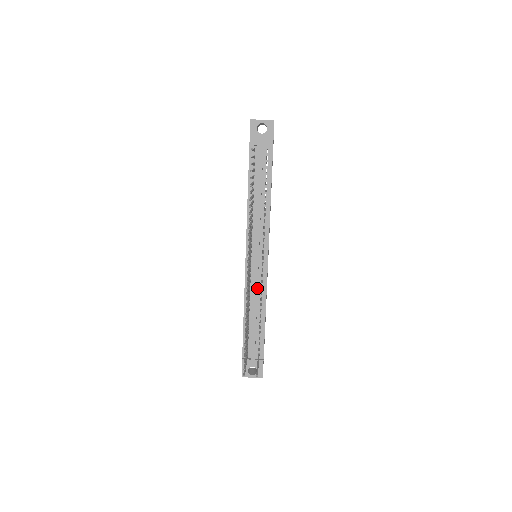
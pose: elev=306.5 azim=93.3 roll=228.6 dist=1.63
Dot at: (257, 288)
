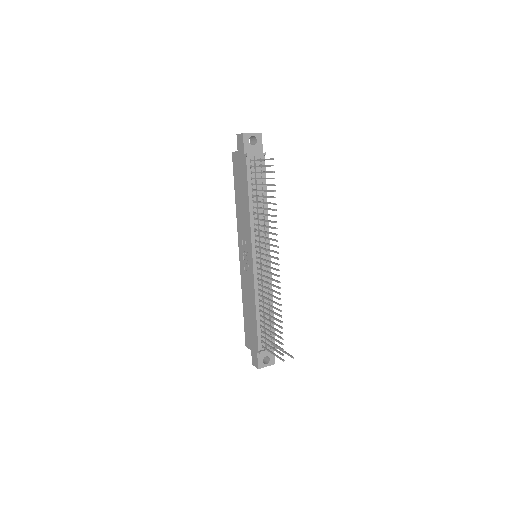
Dot at: (266, 284)
